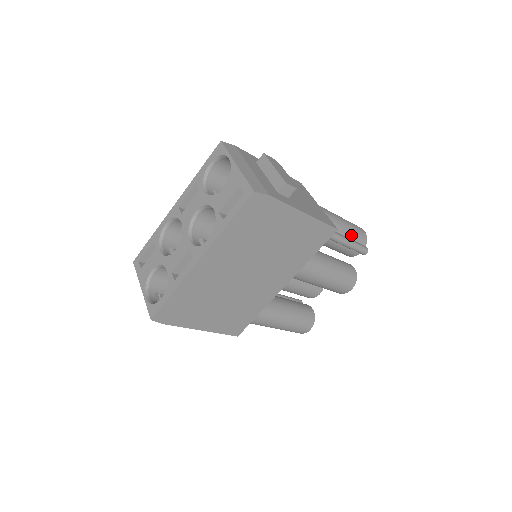
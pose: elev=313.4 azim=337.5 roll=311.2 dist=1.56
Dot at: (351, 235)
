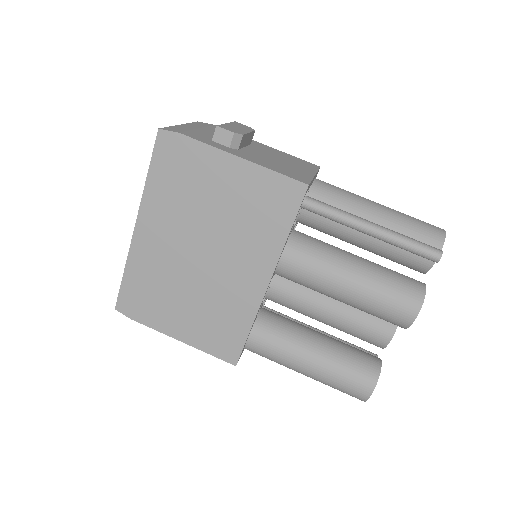
Dot at: (401, 228)
